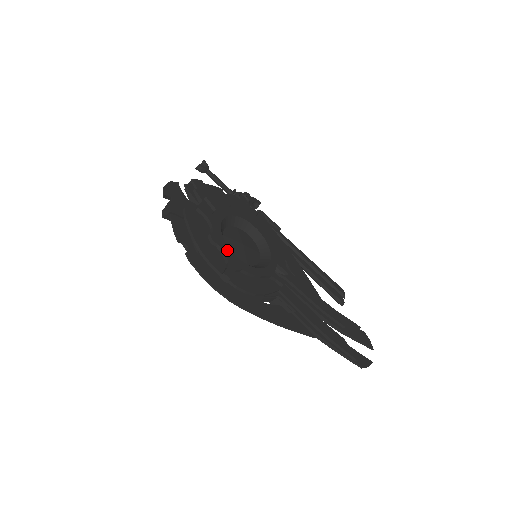
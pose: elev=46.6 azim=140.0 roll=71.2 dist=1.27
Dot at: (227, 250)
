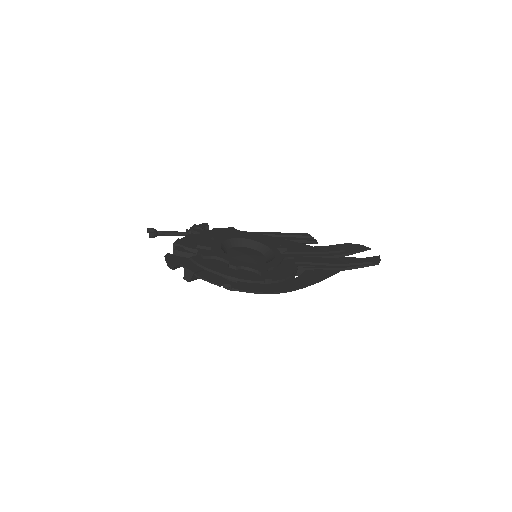
Dot at: (248, 265)
